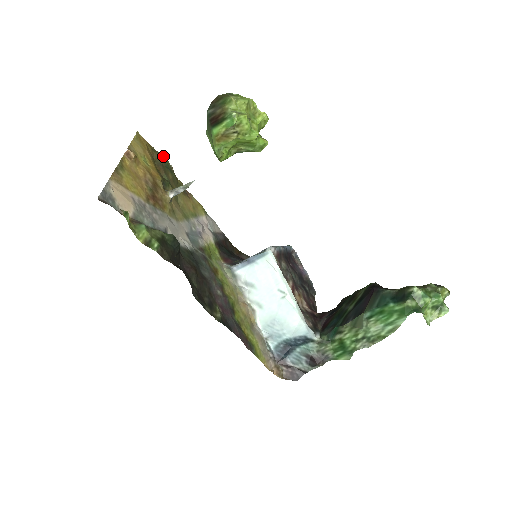
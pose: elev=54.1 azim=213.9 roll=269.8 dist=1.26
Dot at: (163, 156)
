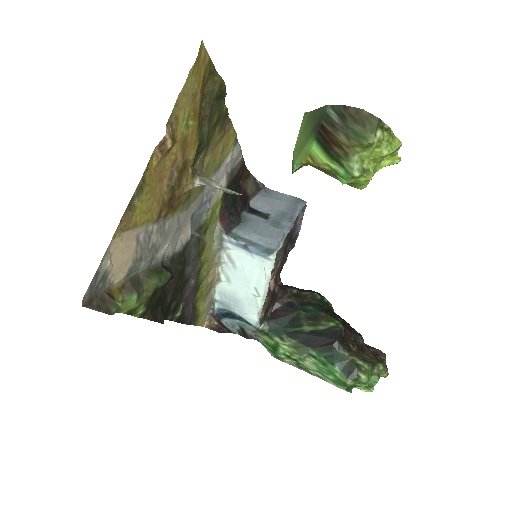
Dot at: (222, 84)
